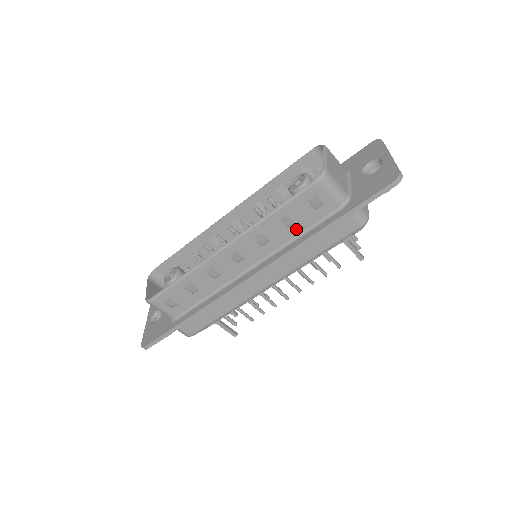
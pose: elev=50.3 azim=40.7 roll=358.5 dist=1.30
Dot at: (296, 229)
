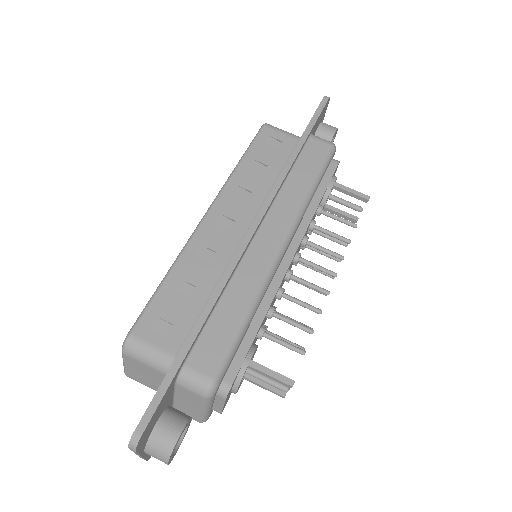
Dot at: (272, 172)
